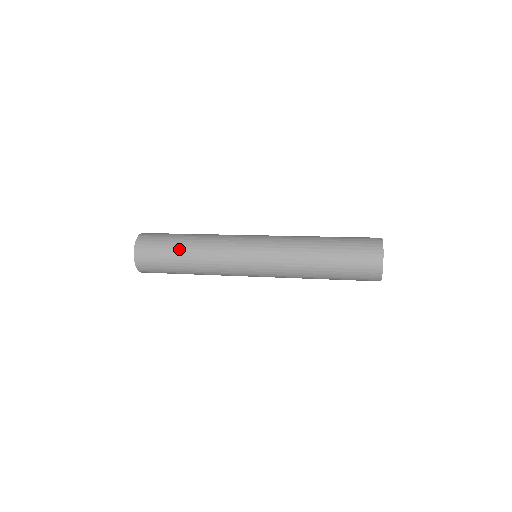
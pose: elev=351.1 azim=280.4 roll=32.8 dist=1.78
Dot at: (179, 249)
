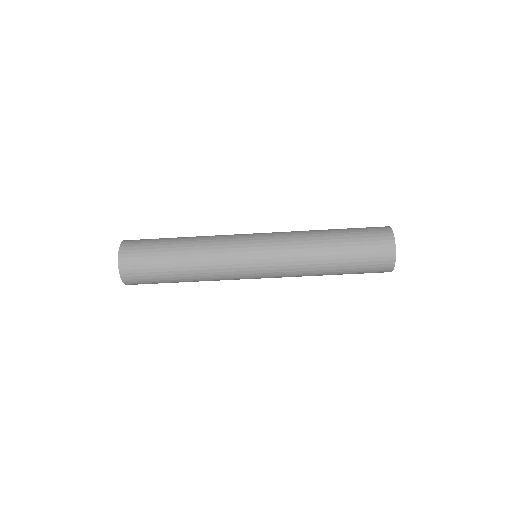
Dot at: (174, 238)
